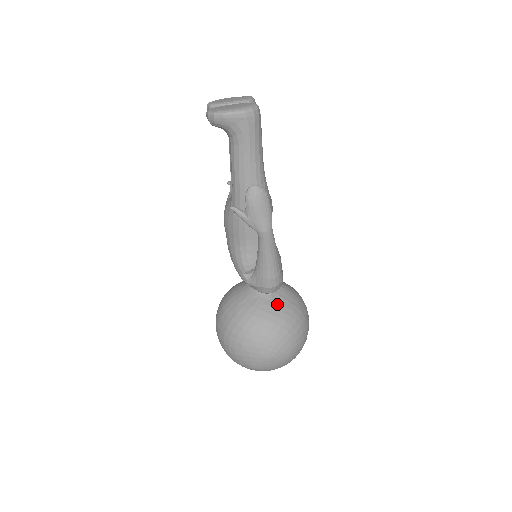
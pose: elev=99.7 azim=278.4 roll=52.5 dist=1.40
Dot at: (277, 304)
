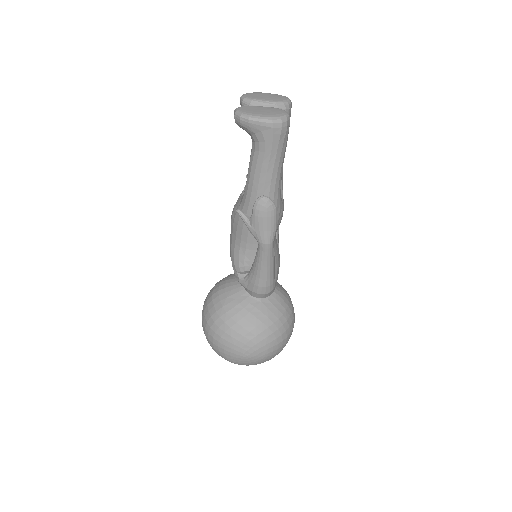
Dot at: (264, 308)
